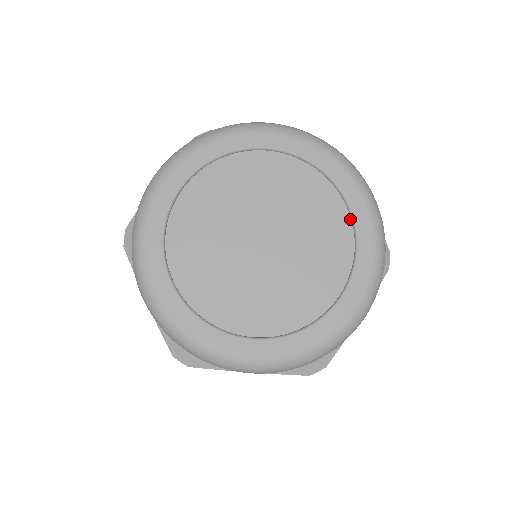
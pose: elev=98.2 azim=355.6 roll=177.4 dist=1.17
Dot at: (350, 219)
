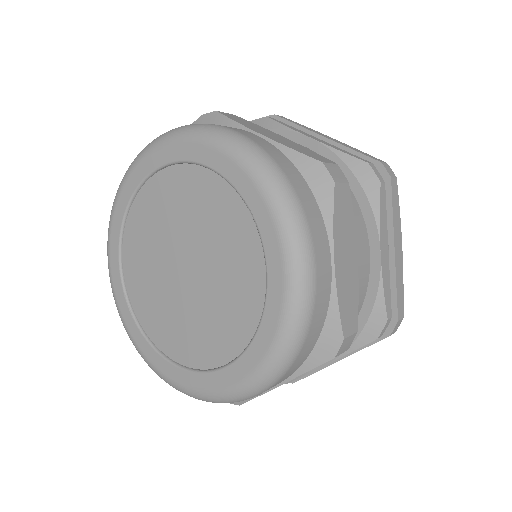
Dot at: (265, 292)
